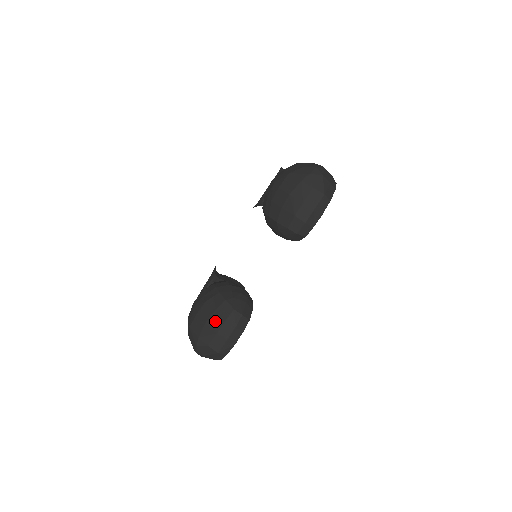
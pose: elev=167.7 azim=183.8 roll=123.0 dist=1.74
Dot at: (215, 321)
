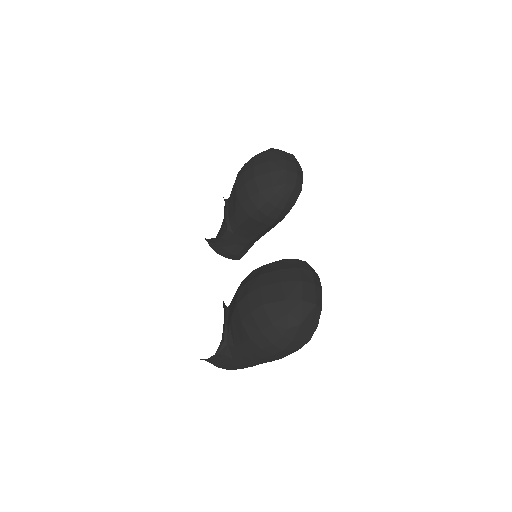
Dot at: (289, 274)
